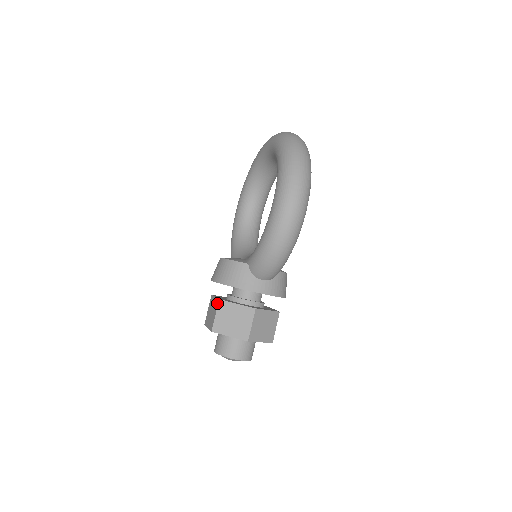
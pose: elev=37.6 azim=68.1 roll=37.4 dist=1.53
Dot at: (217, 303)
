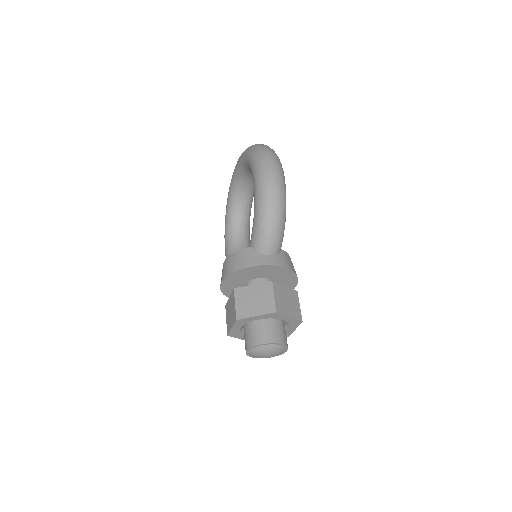
Dot at: (233, 294)
